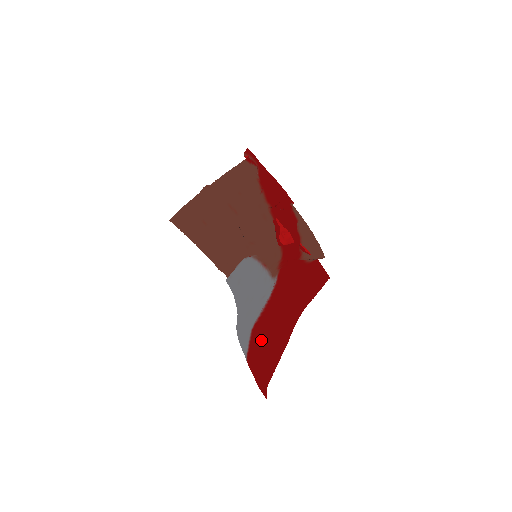
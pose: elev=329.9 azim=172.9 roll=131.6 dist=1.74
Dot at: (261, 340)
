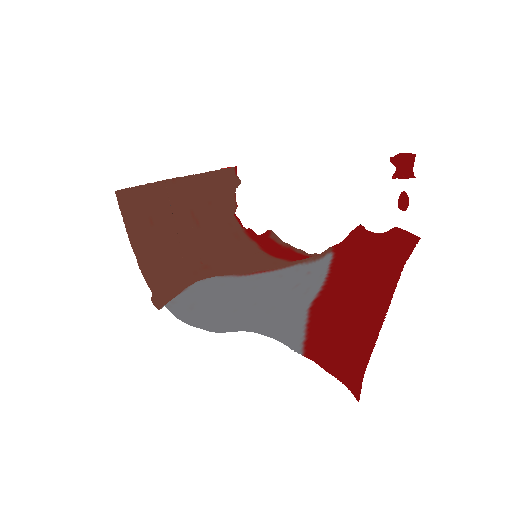
Dot at: (332, 317)
